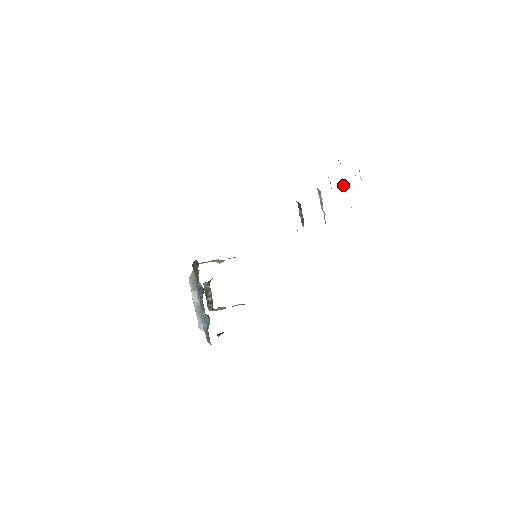
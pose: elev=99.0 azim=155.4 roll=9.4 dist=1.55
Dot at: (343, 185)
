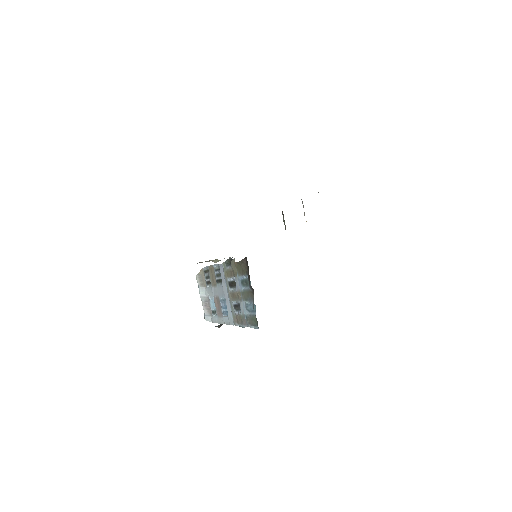
Dot at: occluded
